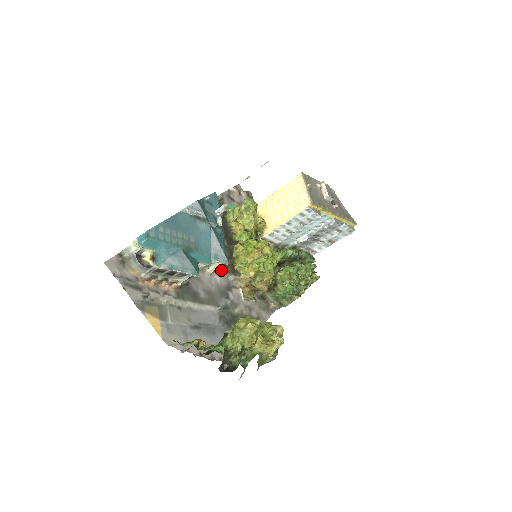
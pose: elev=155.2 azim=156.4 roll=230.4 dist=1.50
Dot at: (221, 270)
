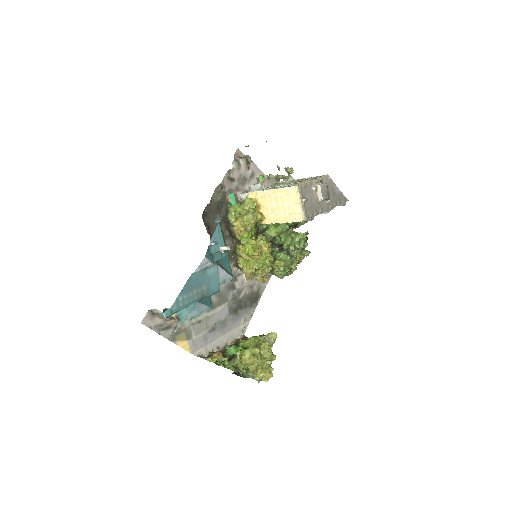
Dot at: occluded
